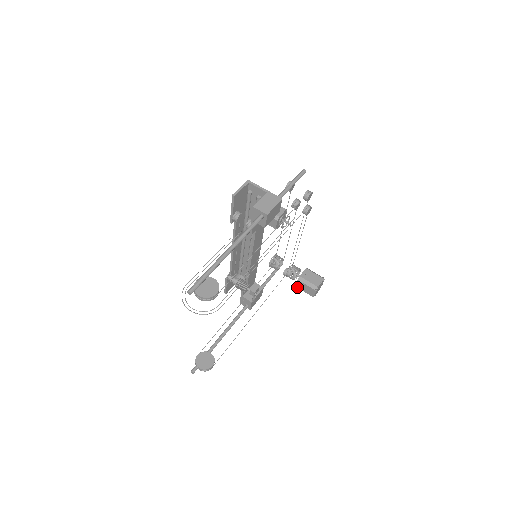
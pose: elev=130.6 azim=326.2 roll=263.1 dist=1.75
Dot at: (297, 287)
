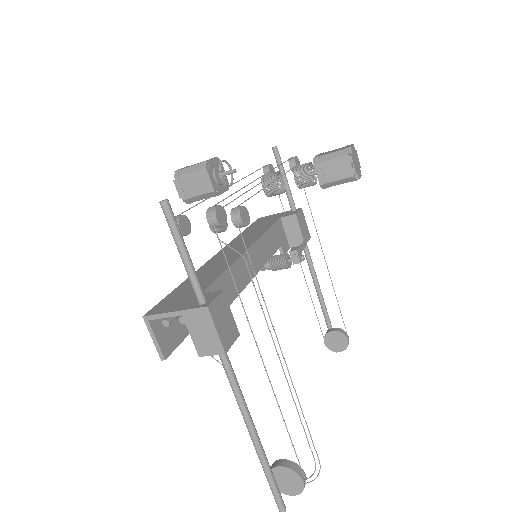
Dot at: occluded
